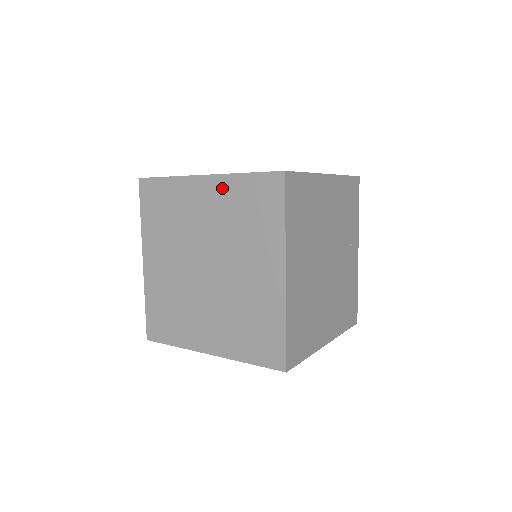
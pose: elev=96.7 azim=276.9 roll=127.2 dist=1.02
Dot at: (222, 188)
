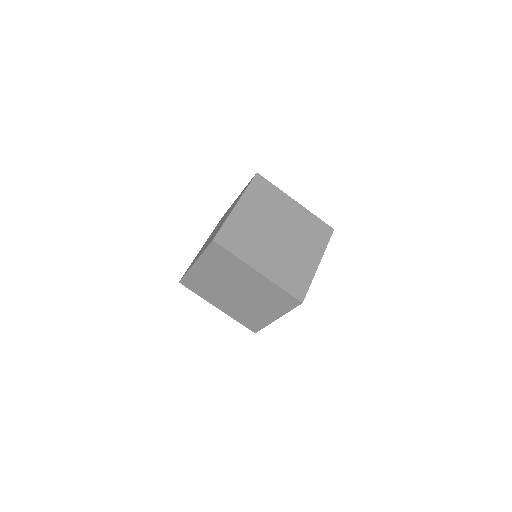
Dot at: (205, 262)
